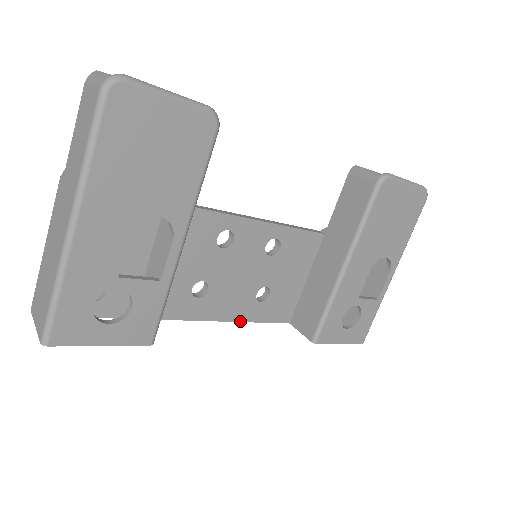
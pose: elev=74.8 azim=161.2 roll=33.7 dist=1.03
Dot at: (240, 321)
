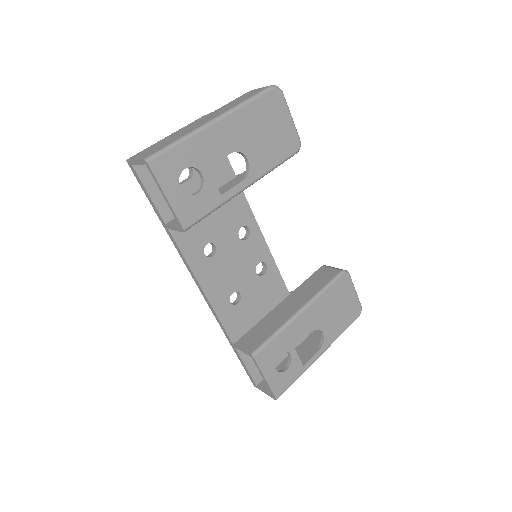
Dot at: (211, 303)
